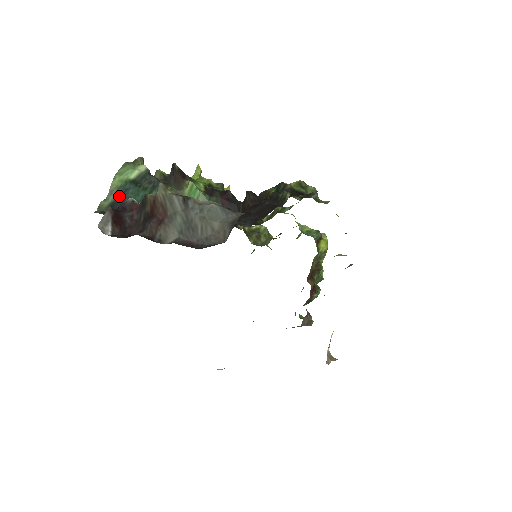
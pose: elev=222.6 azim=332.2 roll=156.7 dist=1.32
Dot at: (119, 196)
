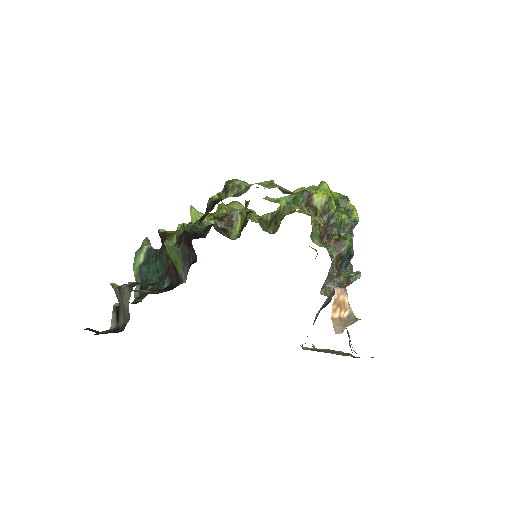
Dot at: (142, 280)
